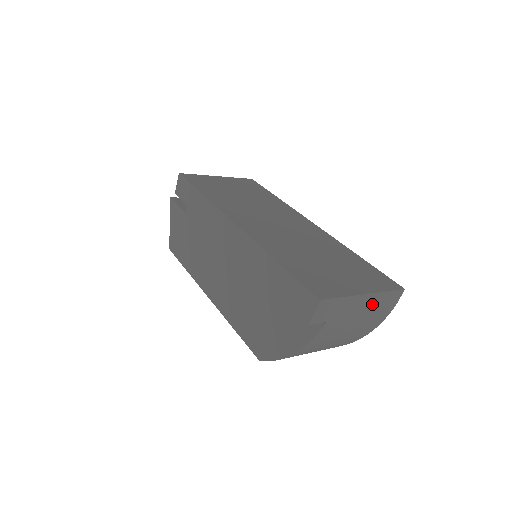
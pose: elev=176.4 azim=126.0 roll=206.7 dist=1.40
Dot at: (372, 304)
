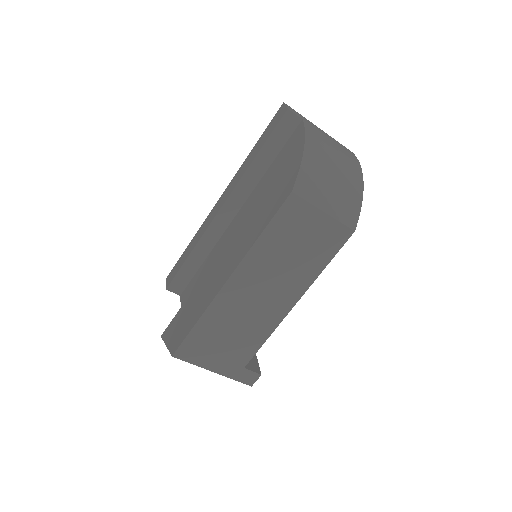
Dot at: (332, 139)
